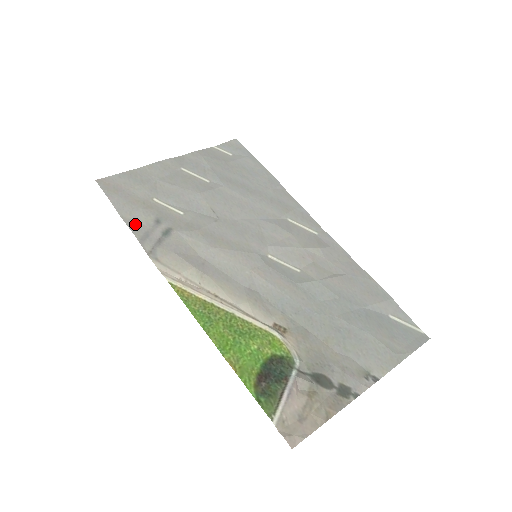
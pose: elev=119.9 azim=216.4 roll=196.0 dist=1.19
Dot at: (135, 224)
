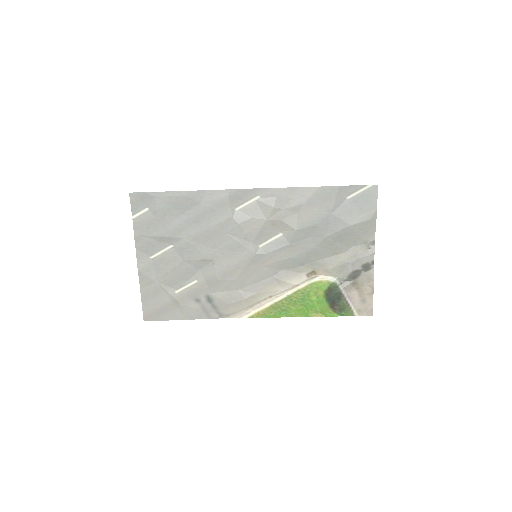
Dot at: (194, 315)
